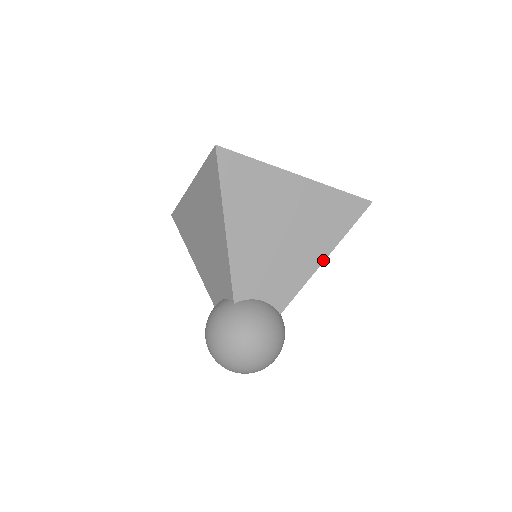
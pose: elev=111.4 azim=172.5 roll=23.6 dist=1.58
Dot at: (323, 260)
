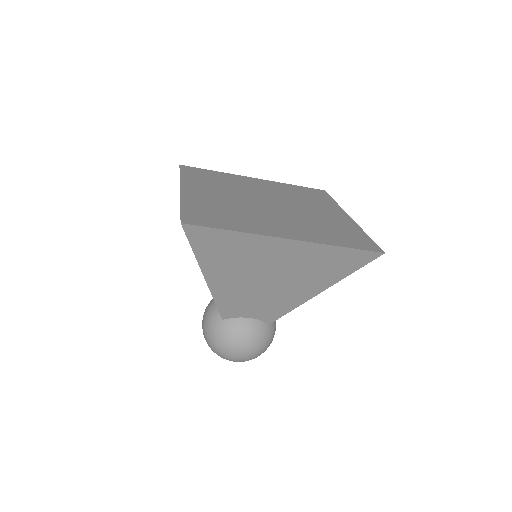
Dot at: (316, 294)
